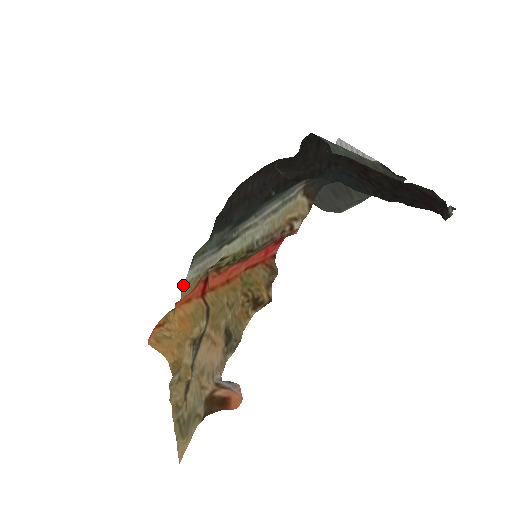
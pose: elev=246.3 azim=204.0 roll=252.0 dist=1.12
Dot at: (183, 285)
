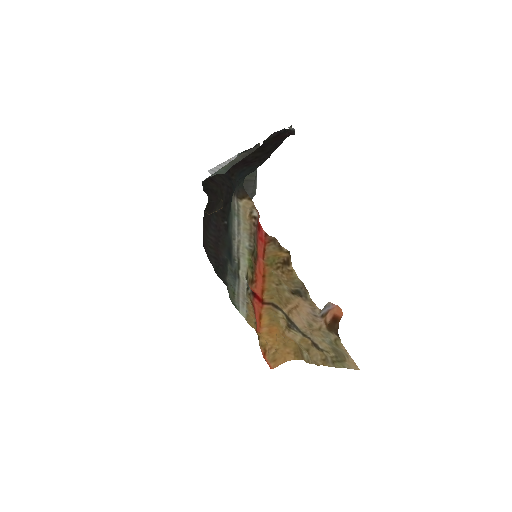
Dot at: occluded
